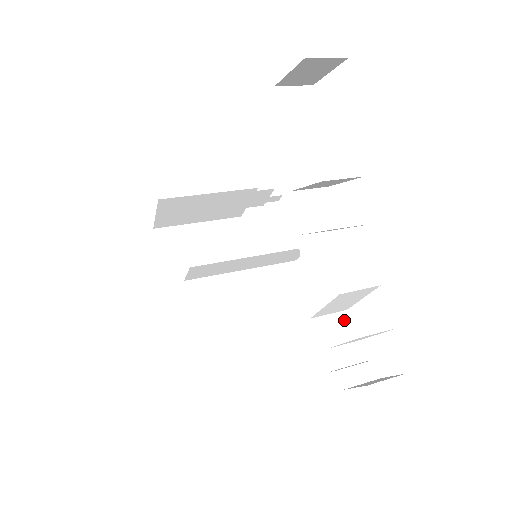
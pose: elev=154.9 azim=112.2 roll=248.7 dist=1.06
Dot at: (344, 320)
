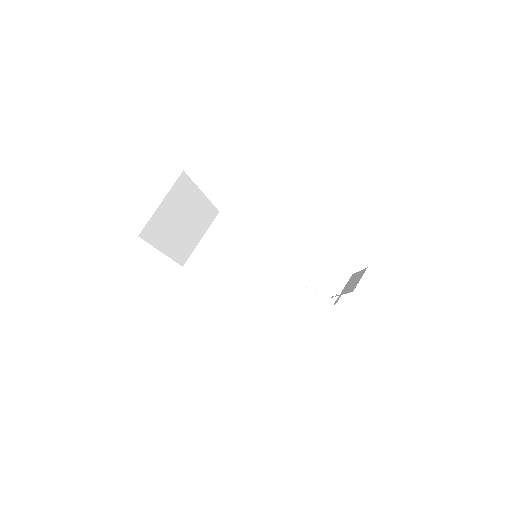
Dot at: occluded
